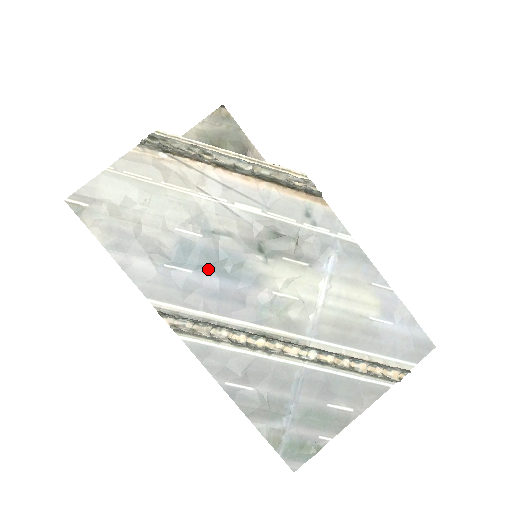
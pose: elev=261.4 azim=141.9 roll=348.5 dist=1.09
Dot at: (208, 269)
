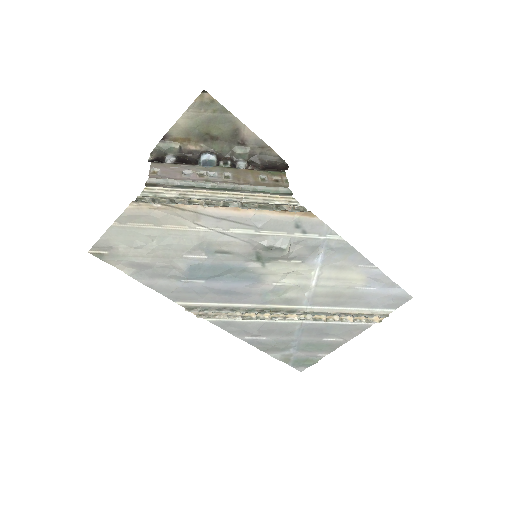
Dot at: (217, 277)
